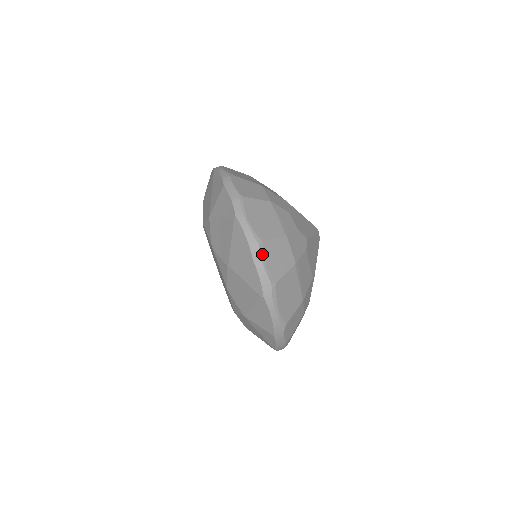
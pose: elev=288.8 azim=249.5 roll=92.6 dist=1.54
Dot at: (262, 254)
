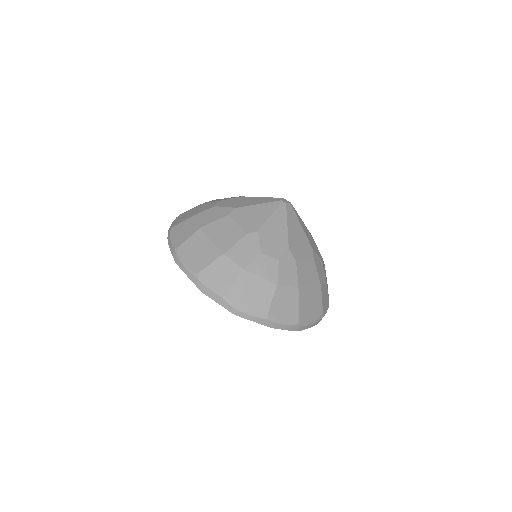
Dot at: (275, 321)
